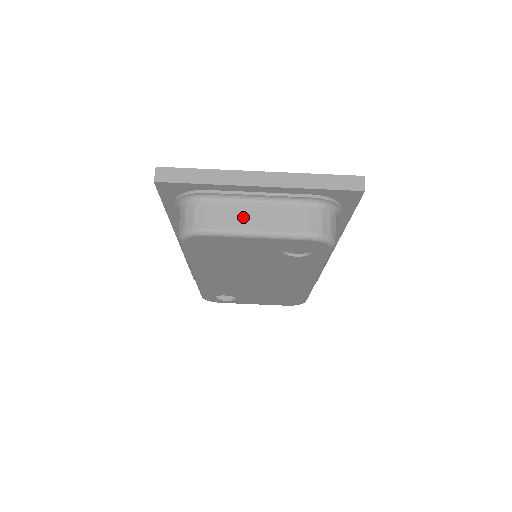
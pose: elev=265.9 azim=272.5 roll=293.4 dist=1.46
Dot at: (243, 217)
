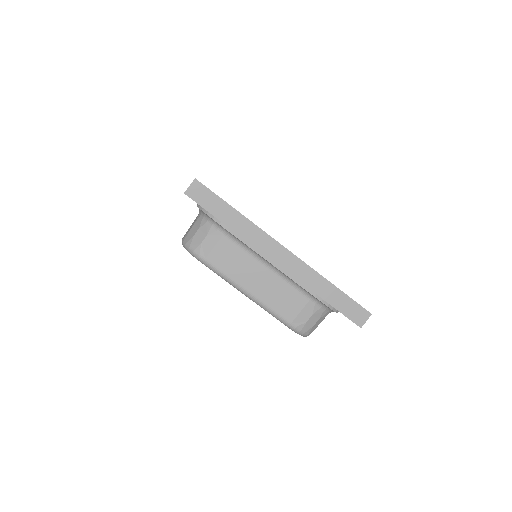
Dot at: (245, 271)
